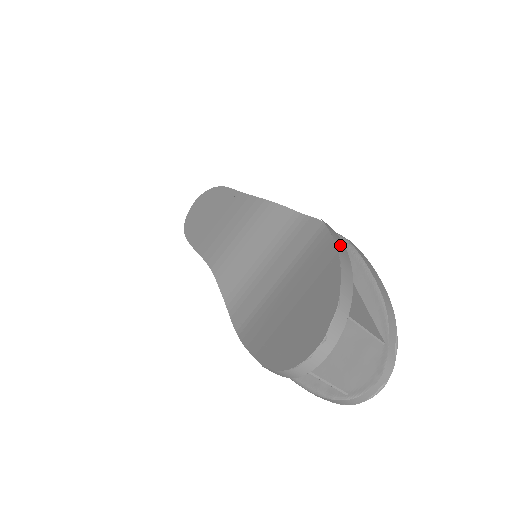
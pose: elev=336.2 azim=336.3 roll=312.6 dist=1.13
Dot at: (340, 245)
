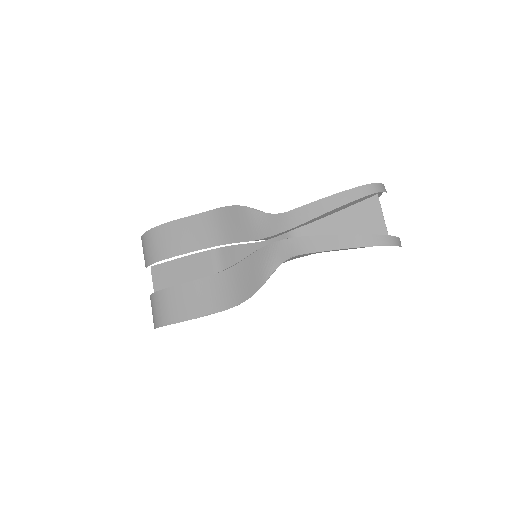
Dot at: occluded
